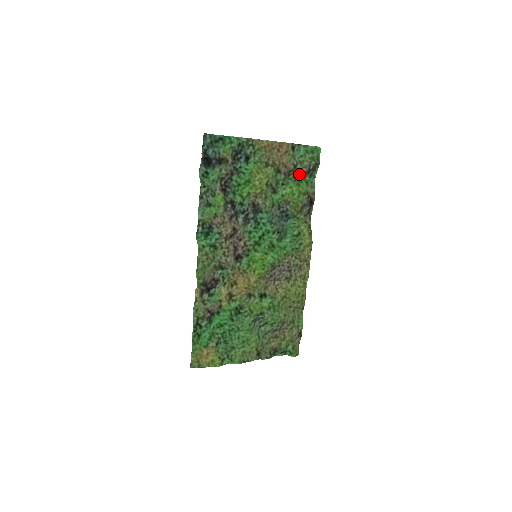
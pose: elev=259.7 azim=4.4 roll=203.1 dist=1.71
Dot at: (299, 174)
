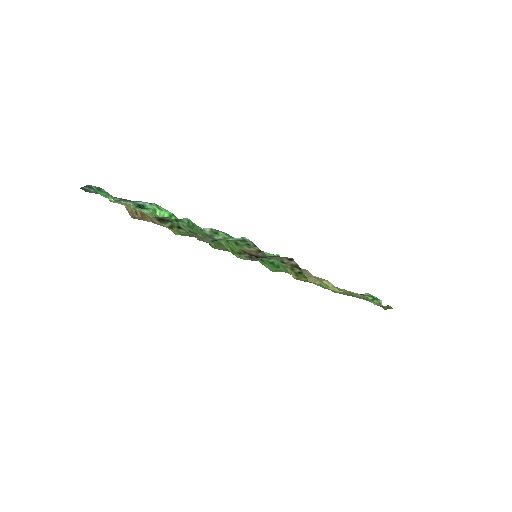
Dot at: (211, 235)
